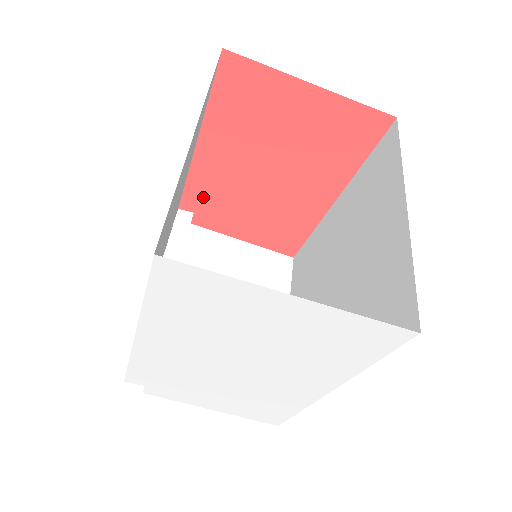
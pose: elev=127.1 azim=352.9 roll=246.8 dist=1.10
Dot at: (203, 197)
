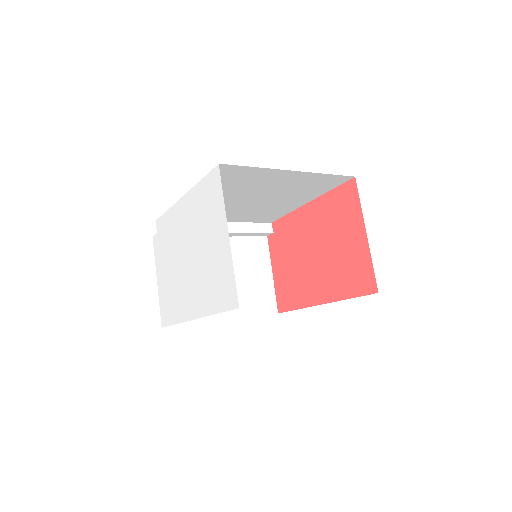
Dot at: (284, 230)
